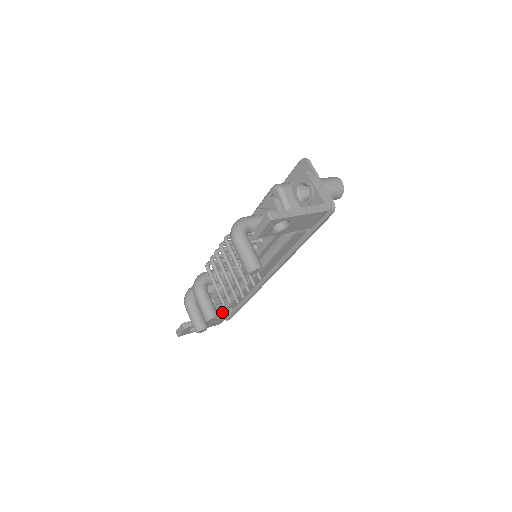
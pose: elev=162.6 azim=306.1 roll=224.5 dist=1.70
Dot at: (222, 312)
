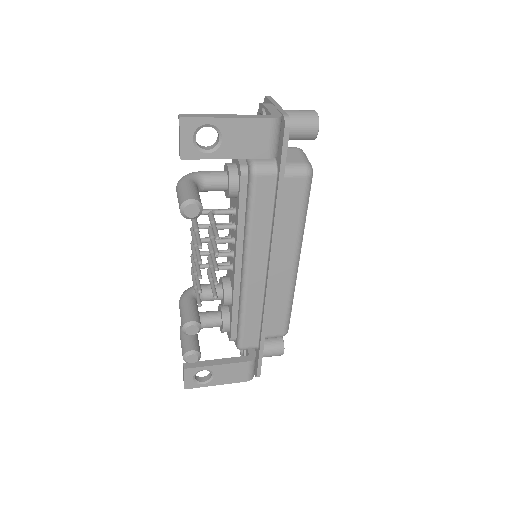
Dot at: (241, 357)
